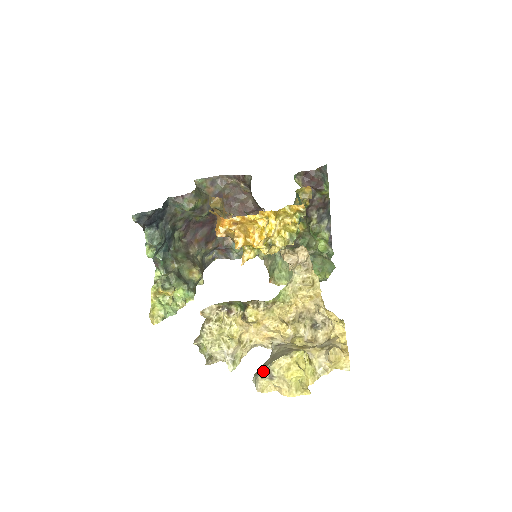
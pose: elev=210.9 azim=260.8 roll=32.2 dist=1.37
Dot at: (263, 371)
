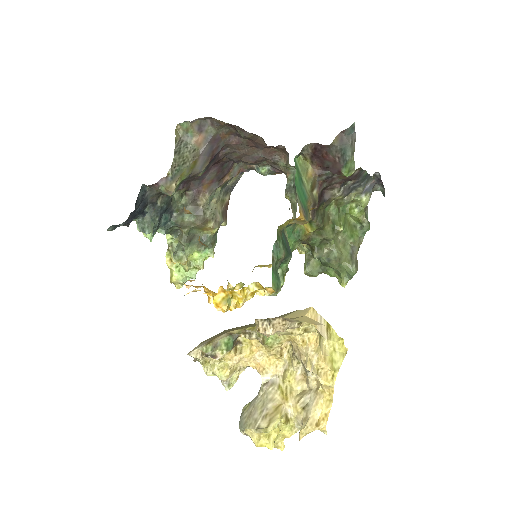
Dot at: (240, 428)
